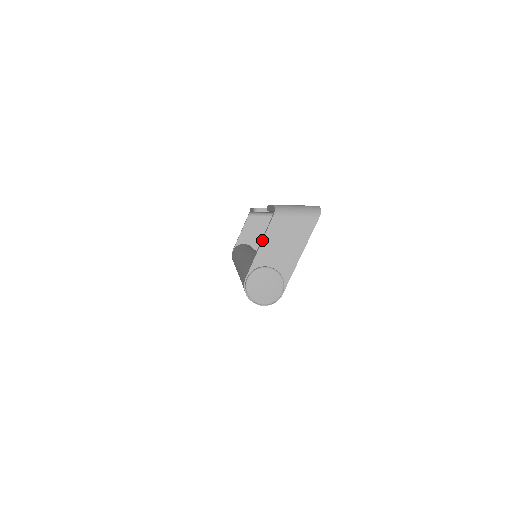
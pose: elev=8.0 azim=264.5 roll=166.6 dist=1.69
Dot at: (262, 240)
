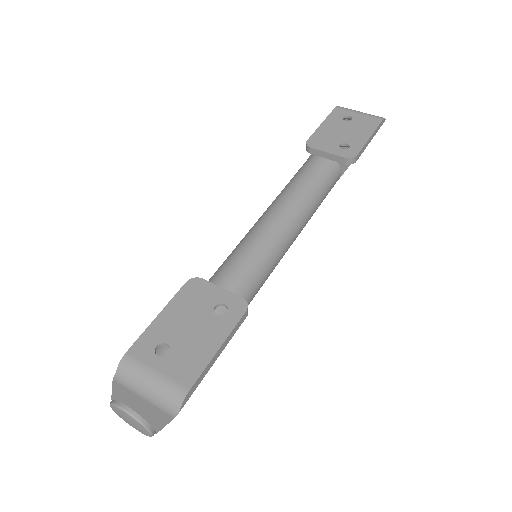
Dot at: (112, 387)
